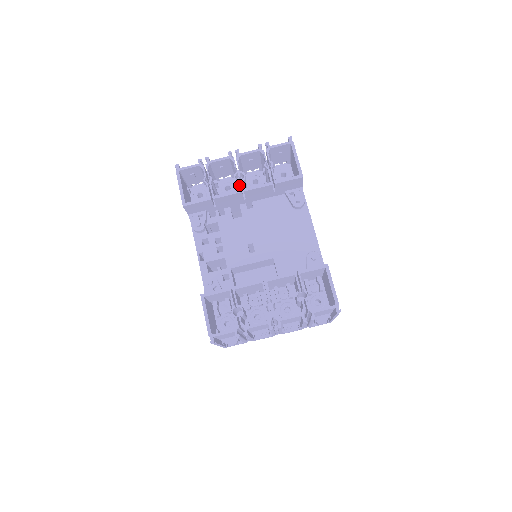
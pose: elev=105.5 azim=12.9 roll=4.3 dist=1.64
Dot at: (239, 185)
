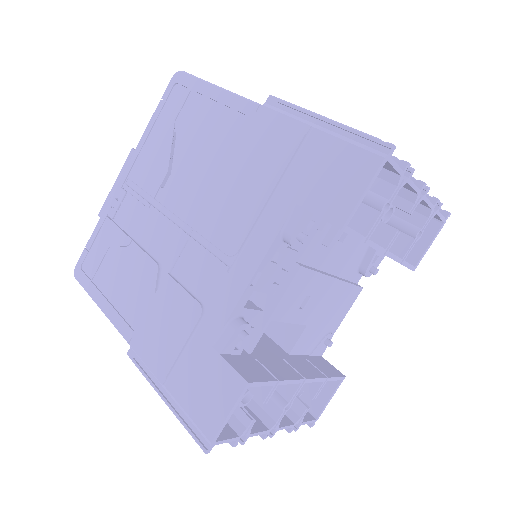
Dot at: (391, 242)
